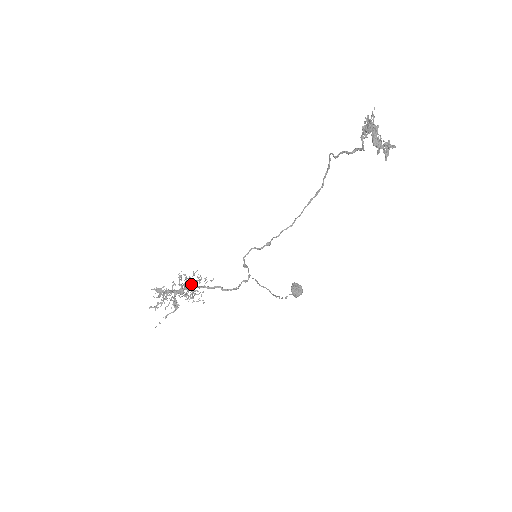
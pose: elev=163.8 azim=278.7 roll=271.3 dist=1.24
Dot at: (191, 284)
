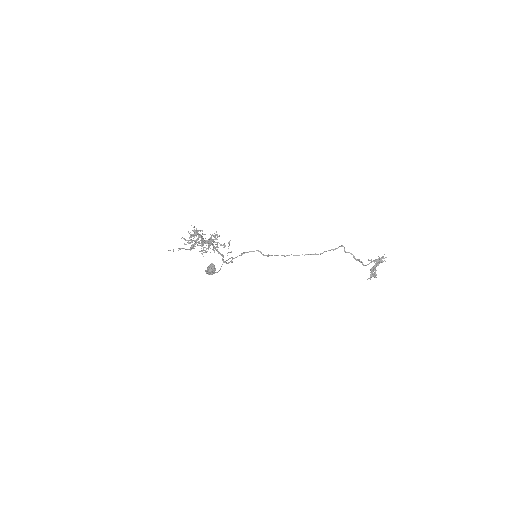
Dot at: occluded
